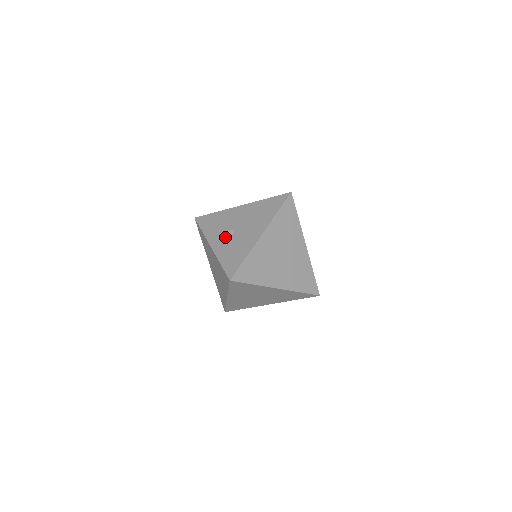
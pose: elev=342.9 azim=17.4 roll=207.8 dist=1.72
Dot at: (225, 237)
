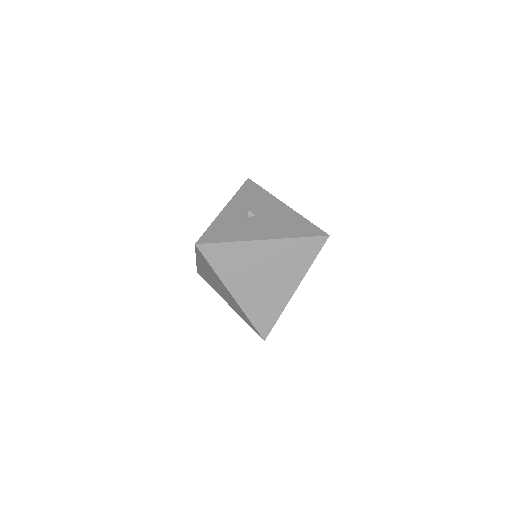
Dot at: (241, 213)
